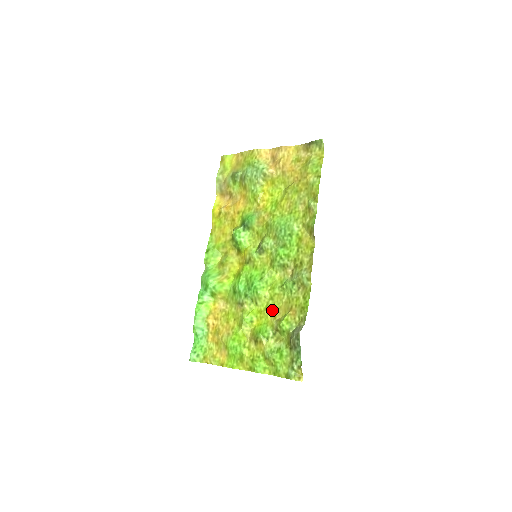
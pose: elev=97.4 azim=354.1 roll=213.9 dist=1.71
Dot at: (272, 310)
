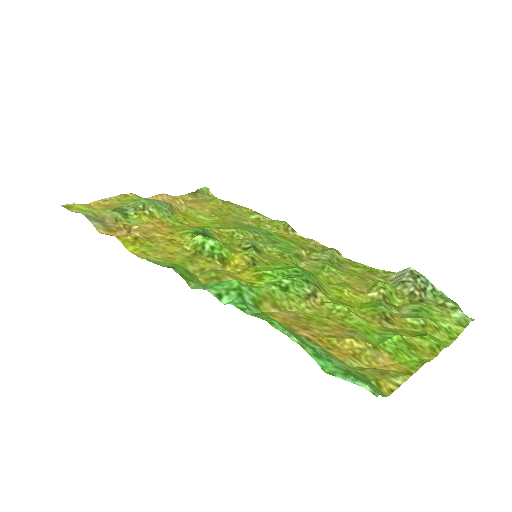
Dot at: (349, 287)
